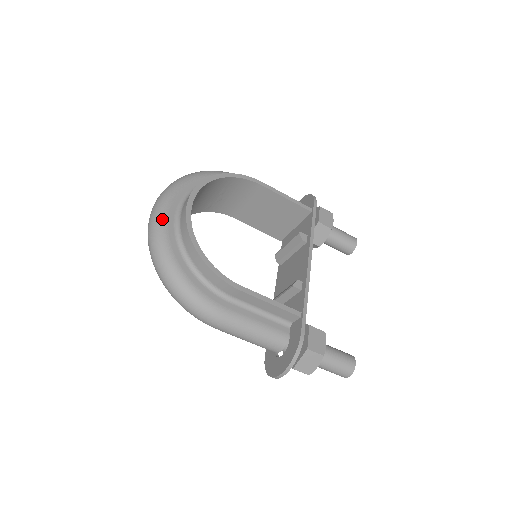
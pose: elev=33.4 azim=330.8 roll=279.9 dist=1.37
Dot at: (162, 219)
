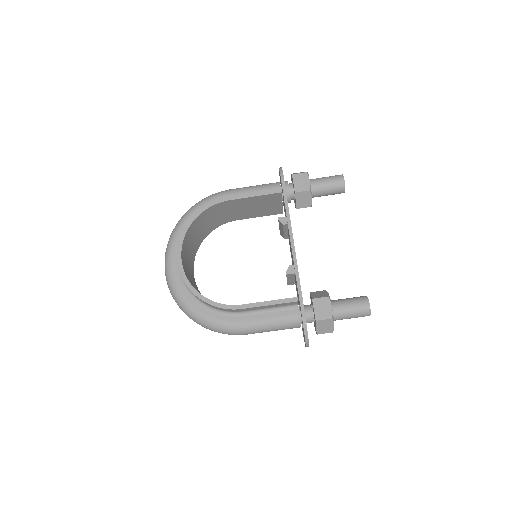
Dot at: (171, 280)
